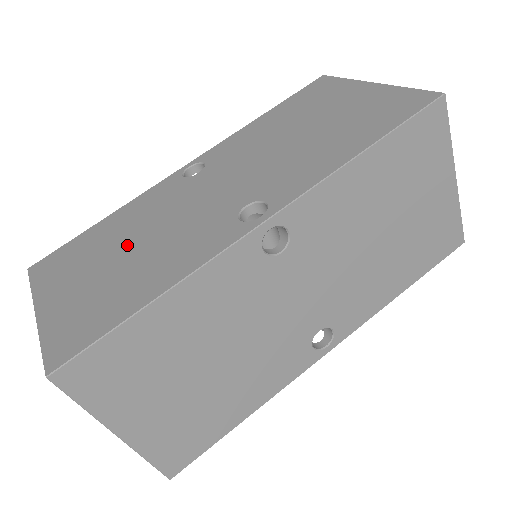
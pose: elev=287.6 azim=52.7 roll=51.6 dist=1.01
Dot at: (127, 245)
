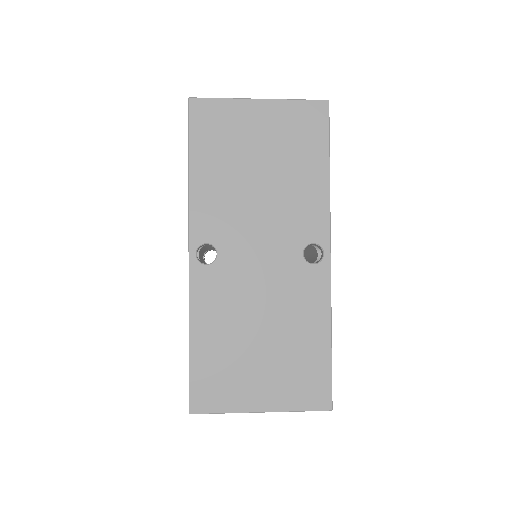
Dot at: (255, 334)
